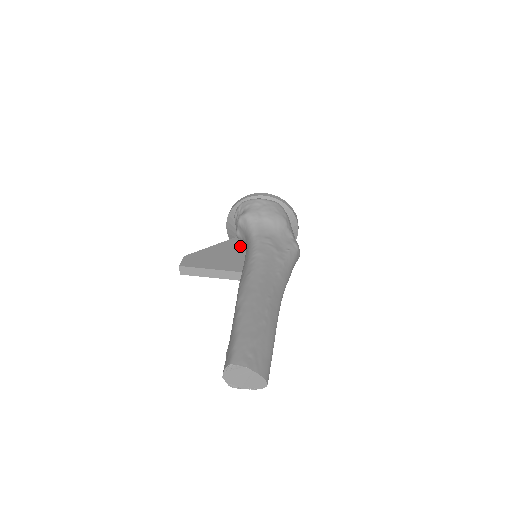
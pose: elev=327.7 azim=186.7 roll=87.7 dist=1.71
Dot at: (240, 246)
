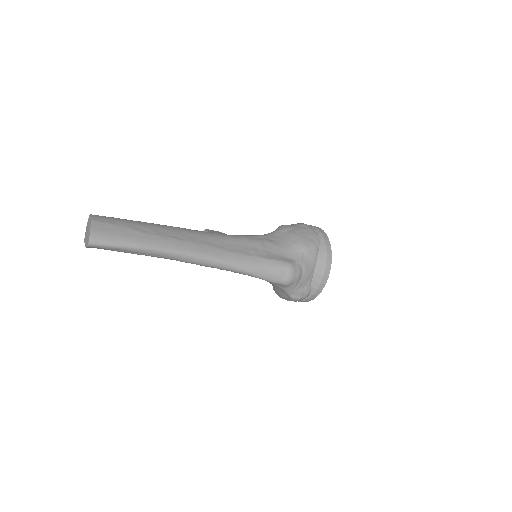
Dot at: occluded
